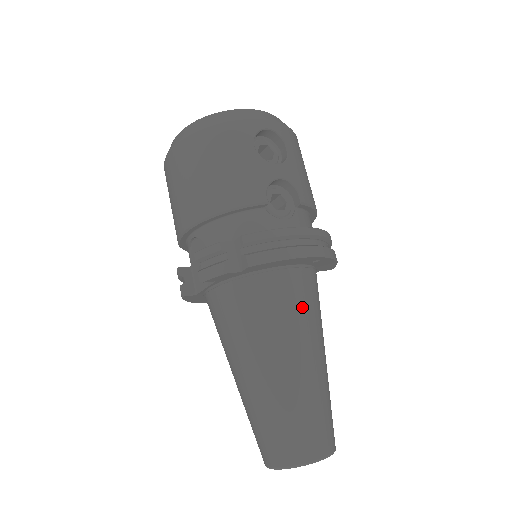
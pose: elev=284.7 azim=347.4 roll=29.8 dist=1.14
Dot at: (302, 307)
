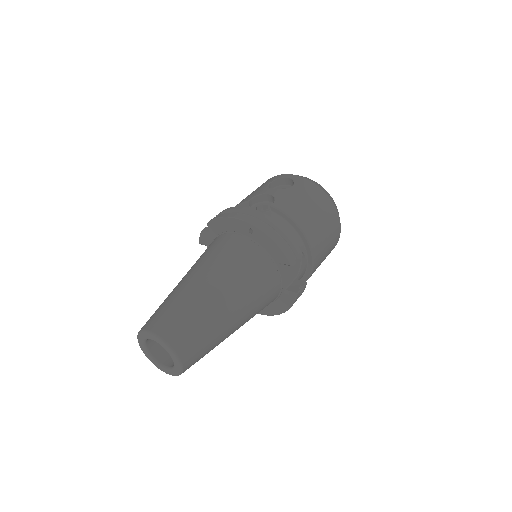
Dot at: (223, 253)
